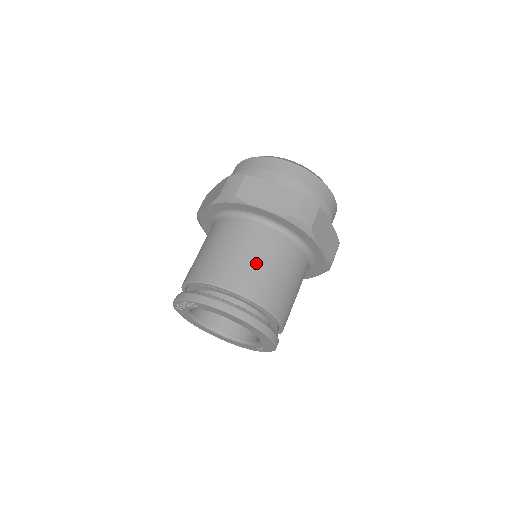
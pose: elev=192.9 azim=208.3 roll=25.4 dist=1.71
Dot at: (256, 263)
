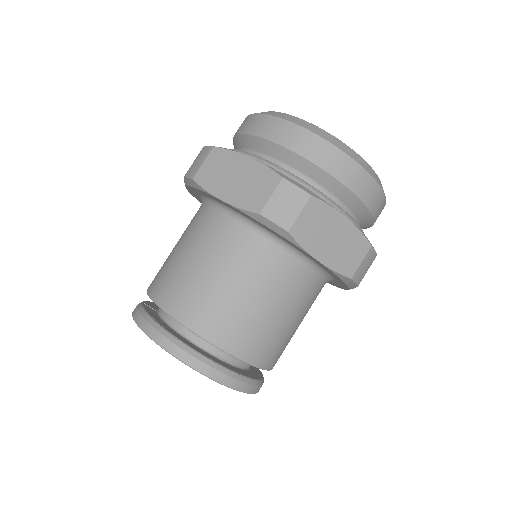
Dot at: (209, 278)
